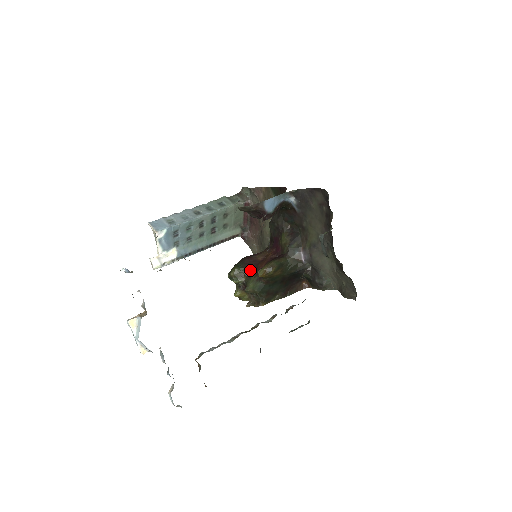
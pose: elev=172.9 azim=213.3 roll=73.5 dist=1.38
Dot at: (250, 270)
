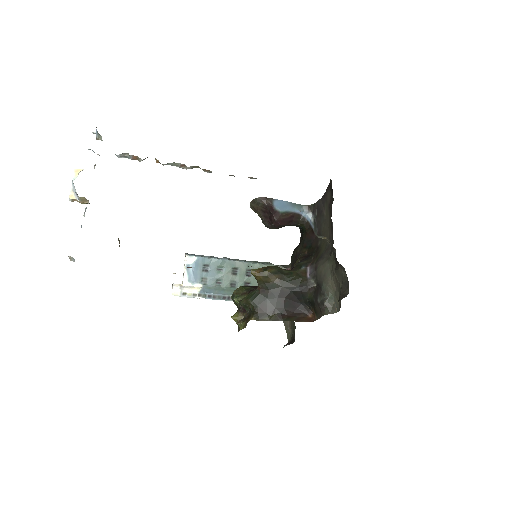
Dot at: occluded
